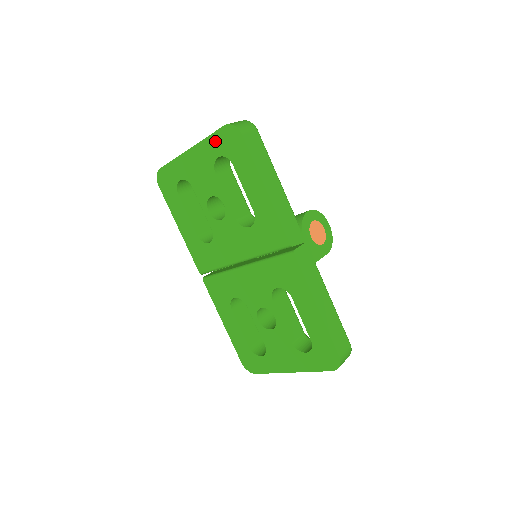
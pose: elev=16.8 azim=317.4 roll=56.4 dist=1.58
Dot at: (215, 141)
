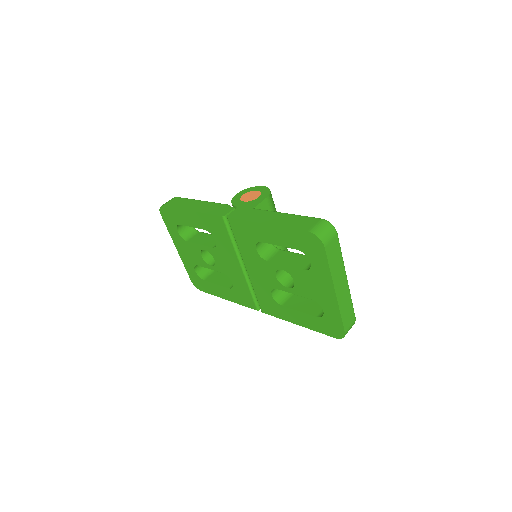
Dot at: (169, 227)
